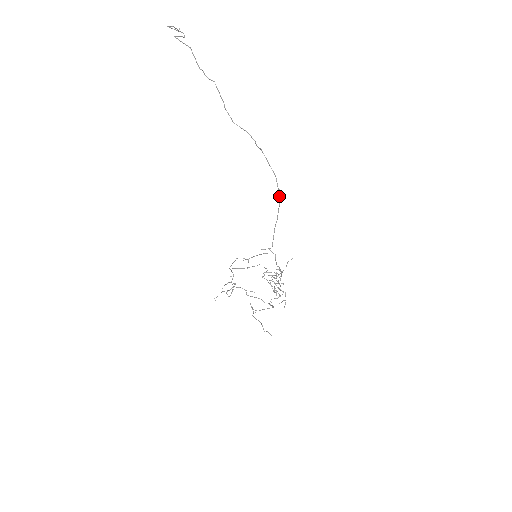
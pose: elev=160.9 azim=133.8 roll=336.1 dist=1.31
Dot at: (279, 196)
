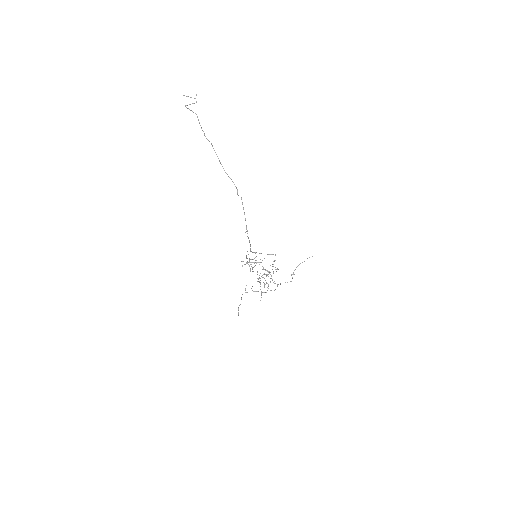
Dot at: occluded
